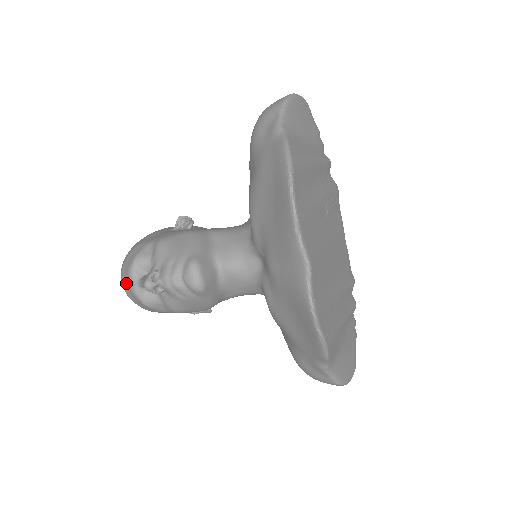
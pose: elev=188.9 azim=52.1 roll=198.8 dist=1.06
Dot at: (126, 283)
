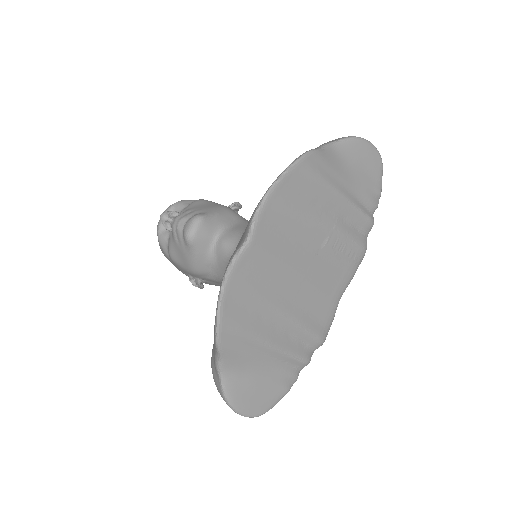
Dot at: occluded
